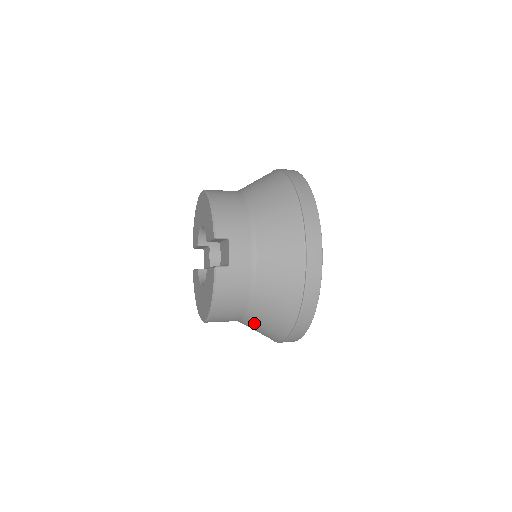
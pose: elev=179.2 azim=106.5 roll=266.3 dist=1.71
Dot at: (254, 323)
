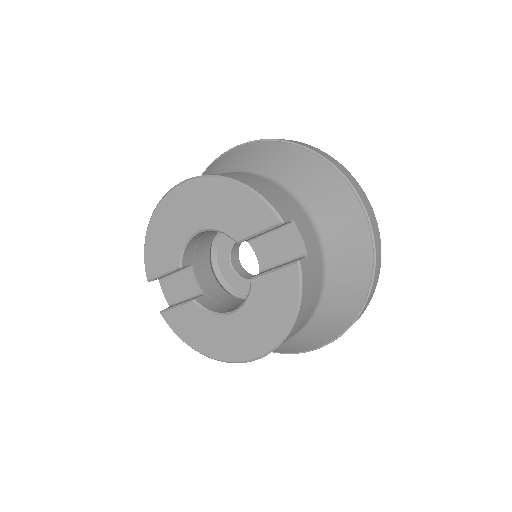
Dot at: (310, 331)
